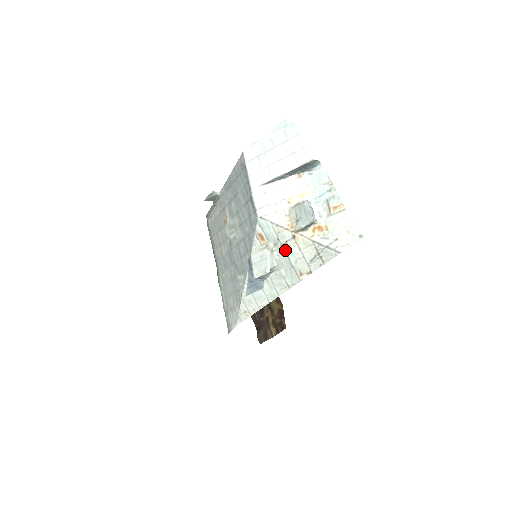
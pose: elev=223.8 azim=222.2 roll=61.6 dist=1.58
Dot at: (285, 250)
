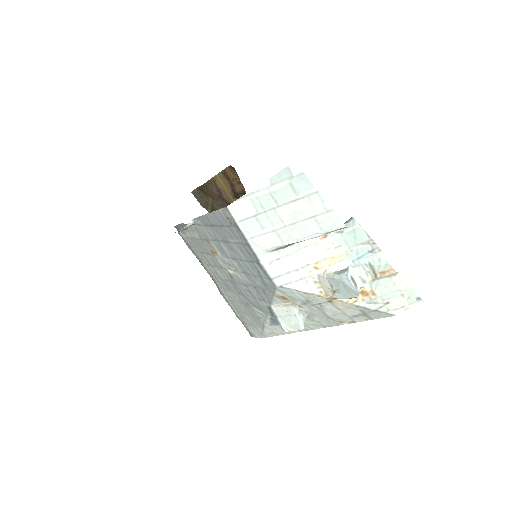
Dot at: (318, 308)
